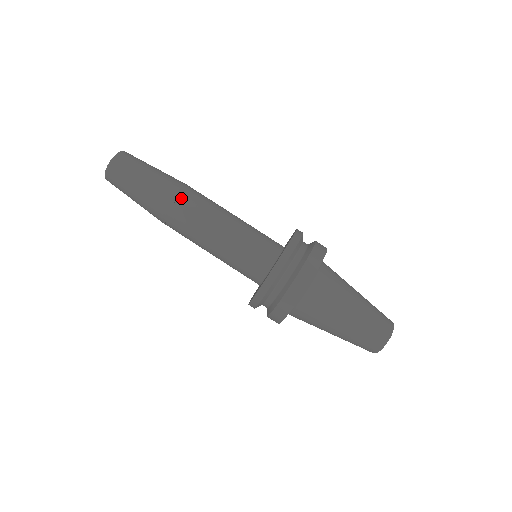
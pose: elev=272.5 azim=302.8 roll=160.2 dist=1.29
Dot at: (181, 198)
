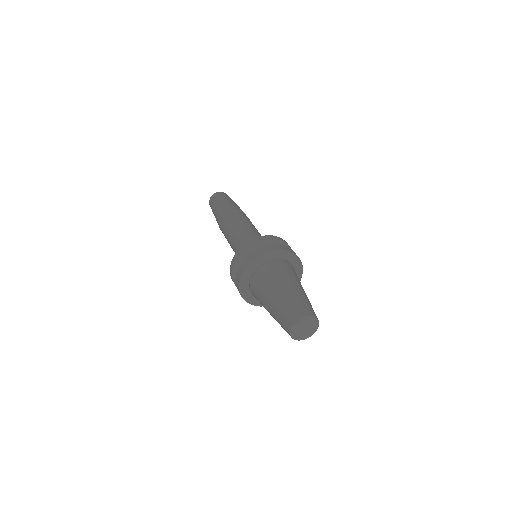
Dot at: (242, 212)
